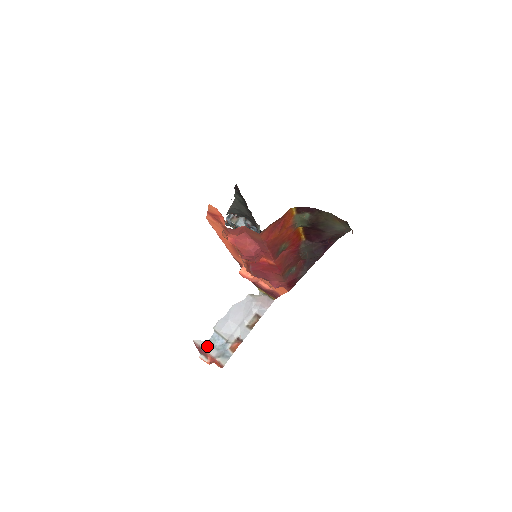
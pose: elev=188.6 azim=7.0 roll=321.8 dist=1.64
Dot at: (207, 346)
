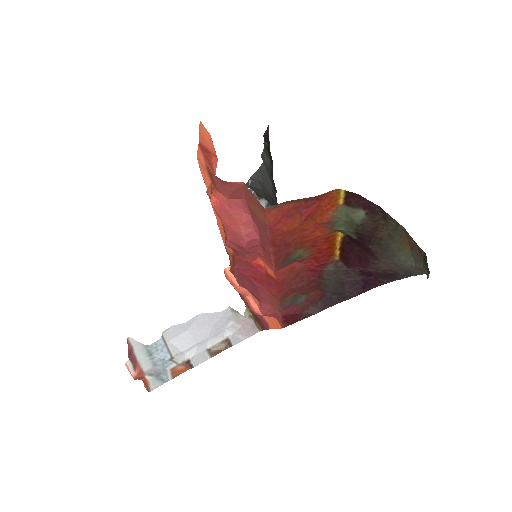
Dot at: (142, 353)
